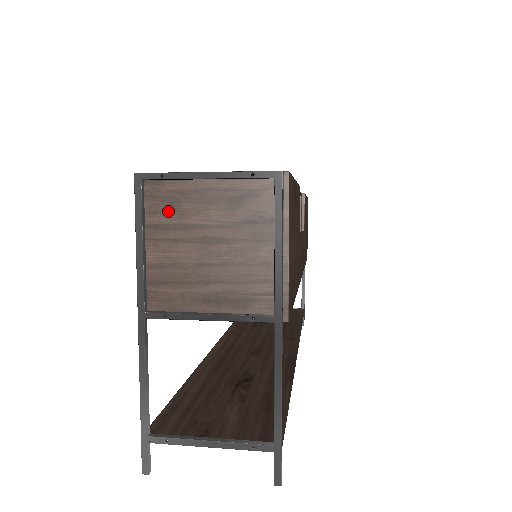
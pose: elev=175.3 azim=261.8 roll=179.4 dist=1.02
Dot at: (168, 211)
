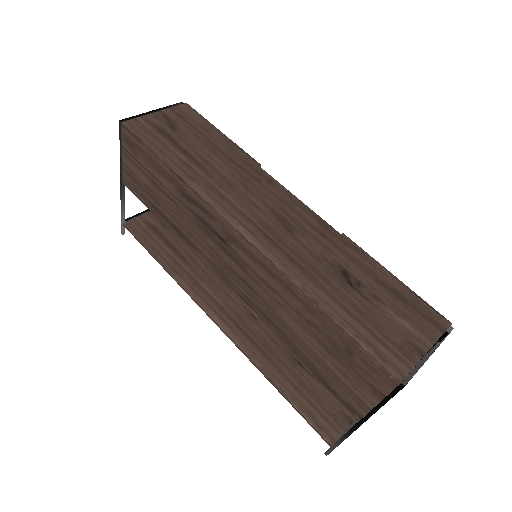
Dot at: occluded
